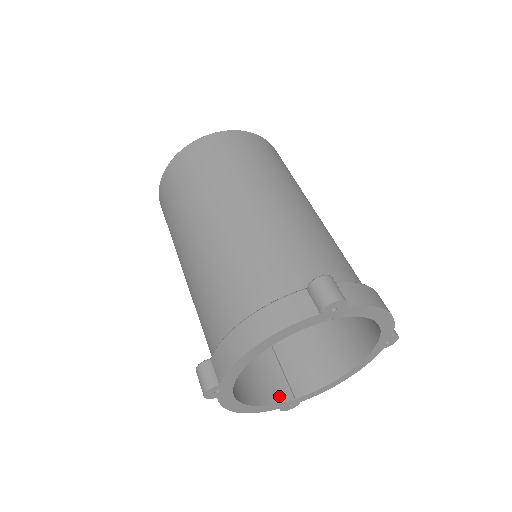
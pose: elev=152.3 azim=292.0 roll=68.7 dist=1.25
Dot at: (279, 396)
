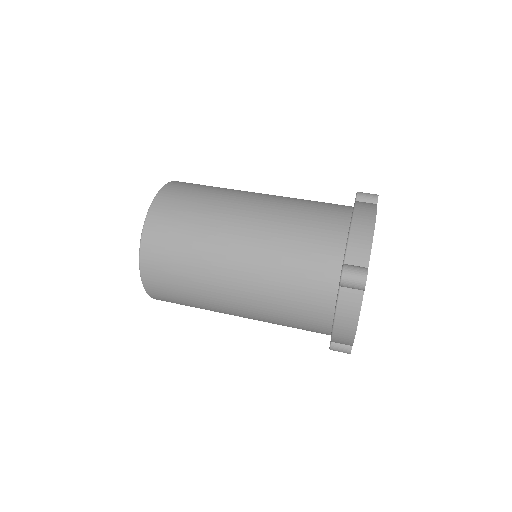
Dot at: occluded
